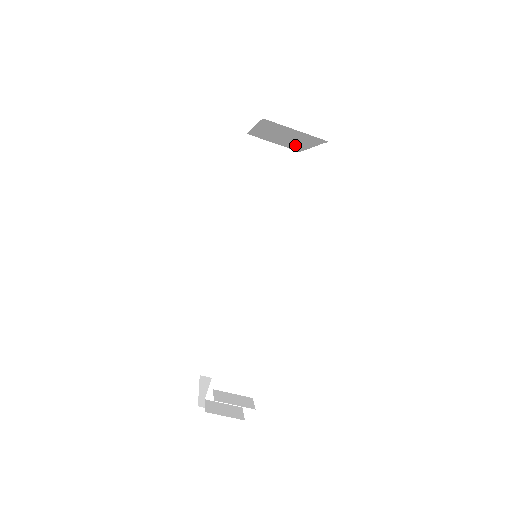
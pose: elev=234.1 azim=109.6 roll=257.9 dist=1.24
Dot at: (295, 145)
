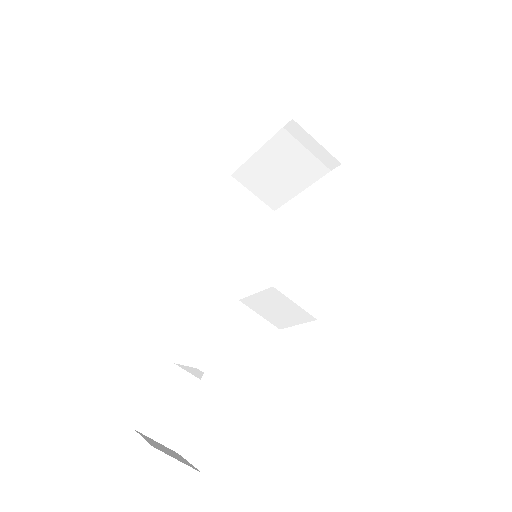
Dot at: (281, 192)
